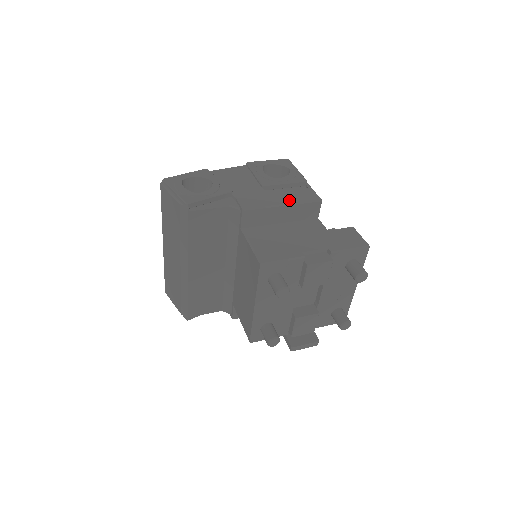
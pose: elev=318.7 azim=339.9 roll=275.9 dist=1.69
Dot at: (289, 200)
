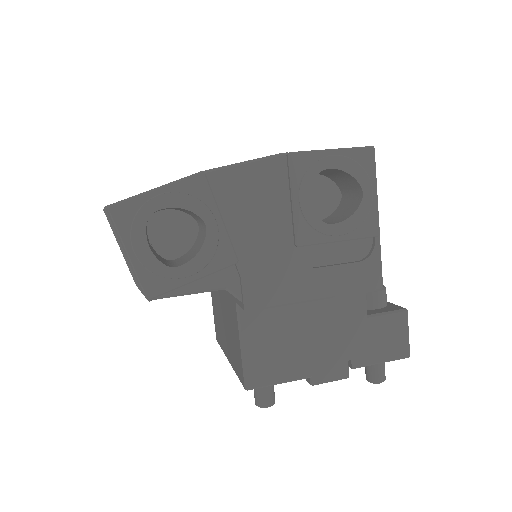
Dot at: (329, 288)
